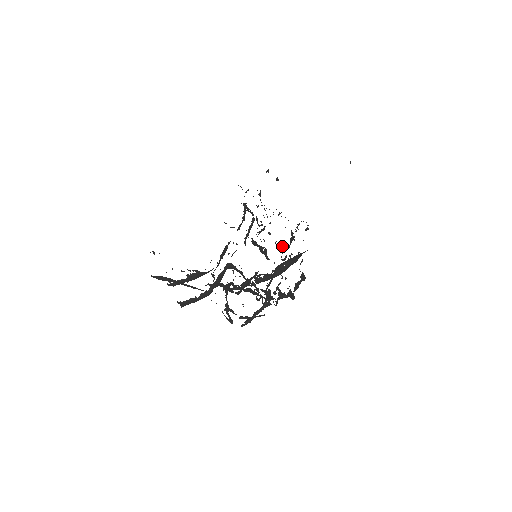
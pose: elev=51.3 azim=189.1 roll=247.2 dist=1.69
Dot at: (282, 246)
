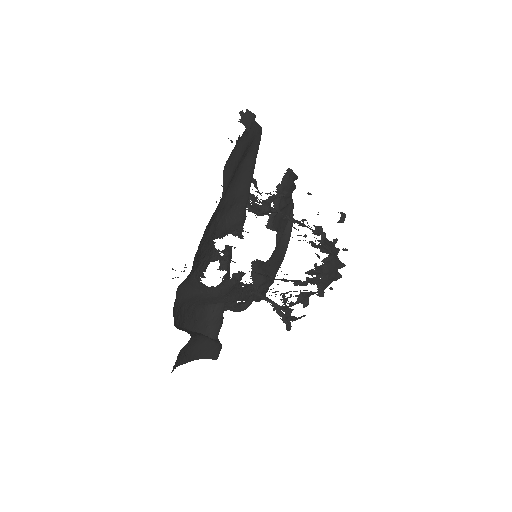
Dot at: (303, 220)
